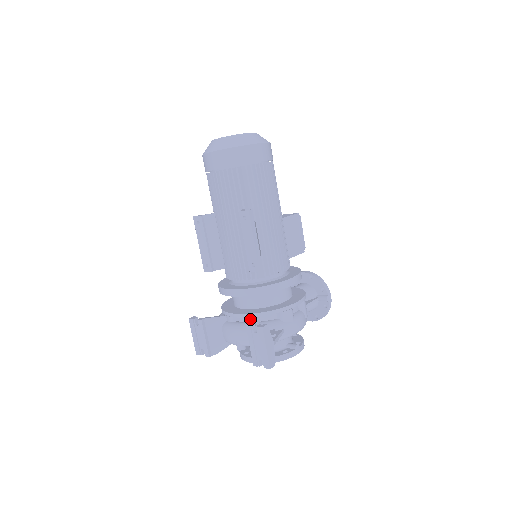
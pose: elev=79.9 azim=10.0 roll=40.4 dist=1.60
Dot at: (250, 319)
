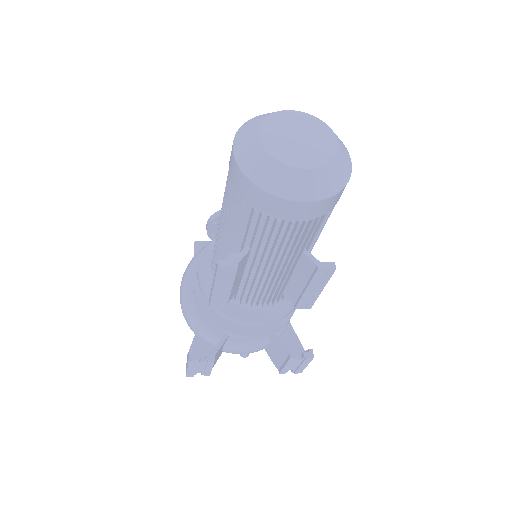
Dot at: (275, 338)
